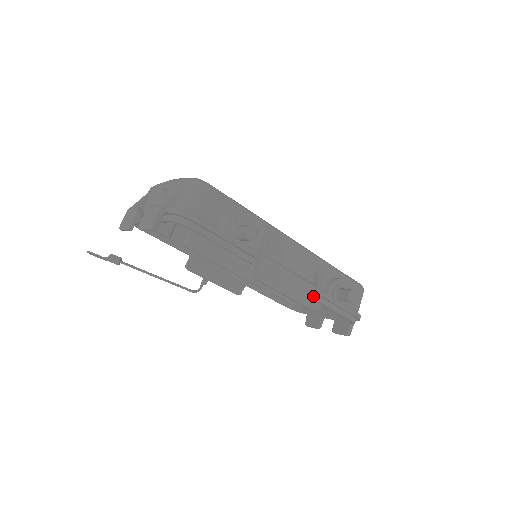
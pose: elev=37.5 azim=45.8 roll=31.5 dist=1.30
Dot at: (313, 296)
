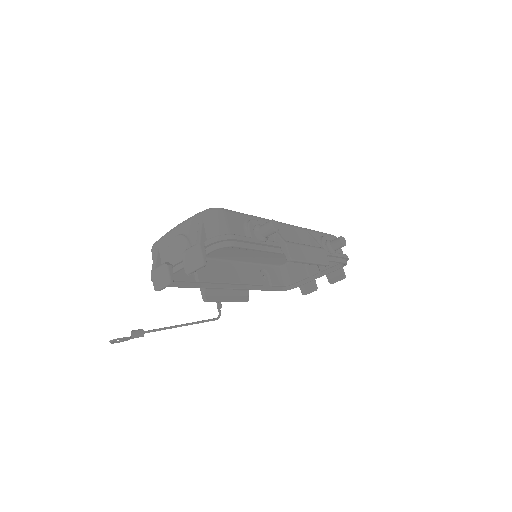
Dot at: (323, 255)
